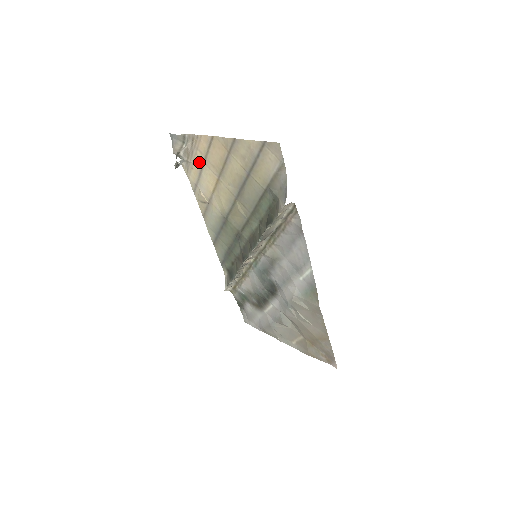
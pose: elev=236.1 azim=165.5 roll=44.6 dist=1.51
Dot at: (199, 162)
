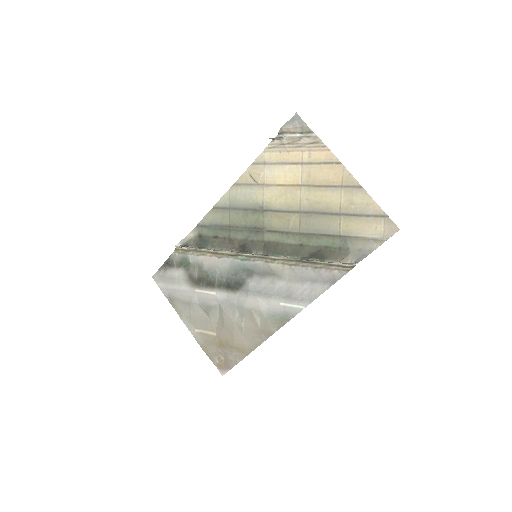
Dot at: (296, 157)
